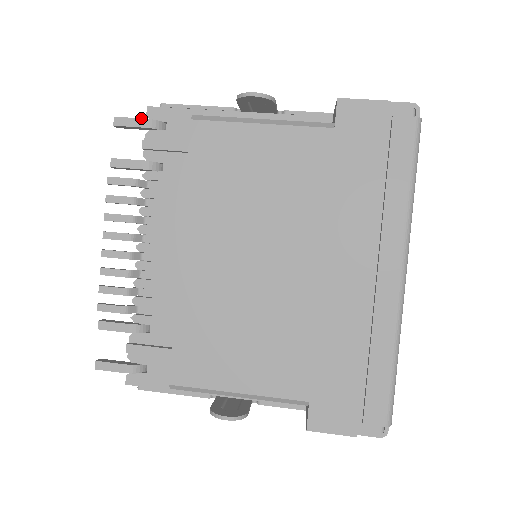
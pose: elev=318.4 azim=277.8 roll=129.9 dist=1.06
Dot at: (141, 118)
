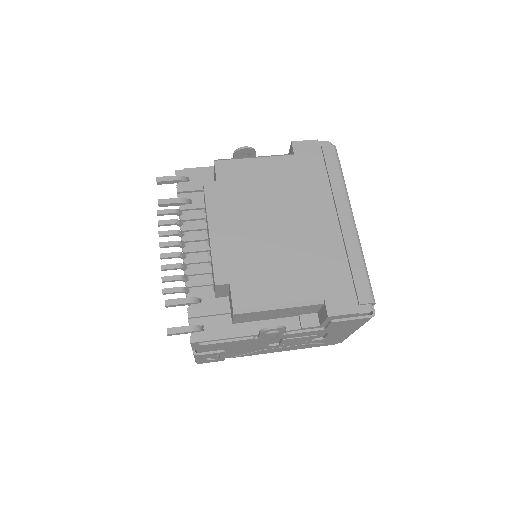
Dot at: occluded
